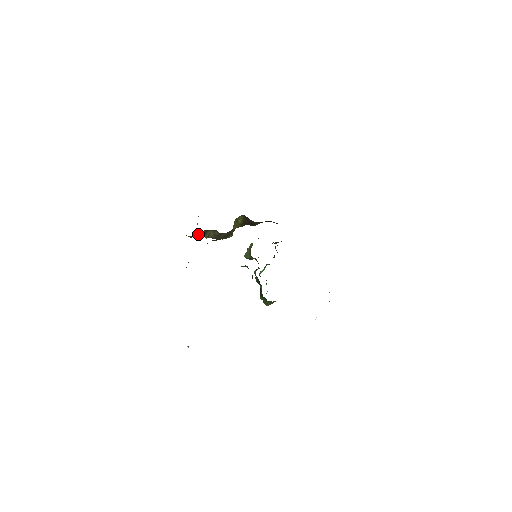
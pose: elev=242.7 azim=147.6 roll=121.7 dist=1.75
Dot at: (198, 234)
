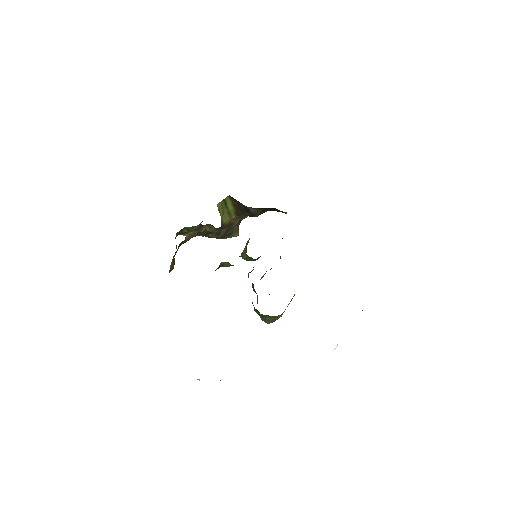
Dot at: (189, 229)
